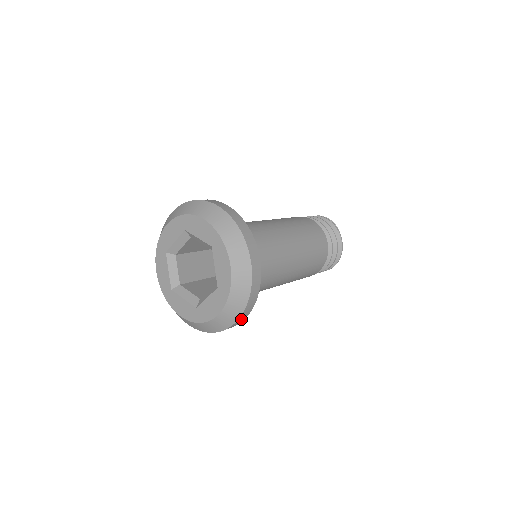
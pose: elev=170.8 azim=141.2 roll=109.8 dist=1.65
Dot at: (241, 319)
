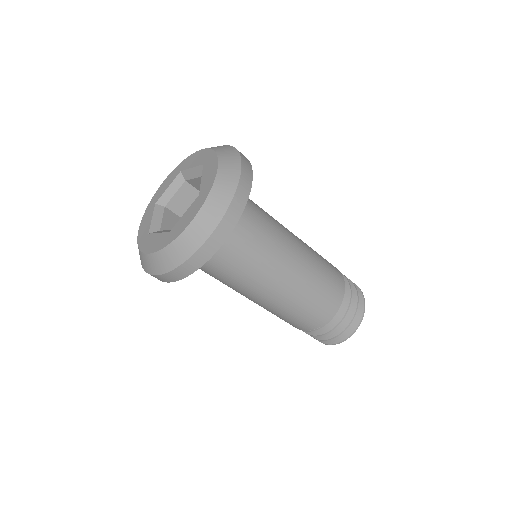
Dot at: (219, 236)
